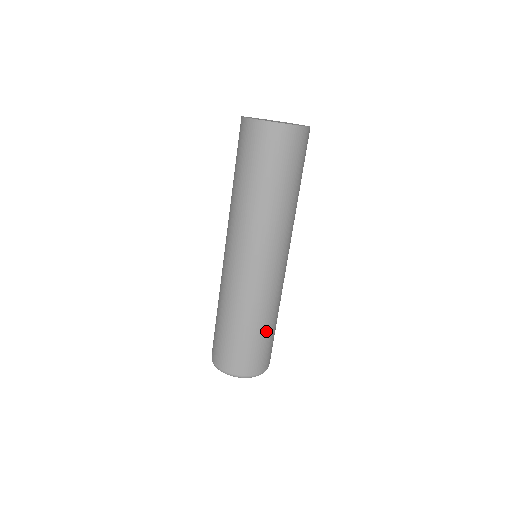
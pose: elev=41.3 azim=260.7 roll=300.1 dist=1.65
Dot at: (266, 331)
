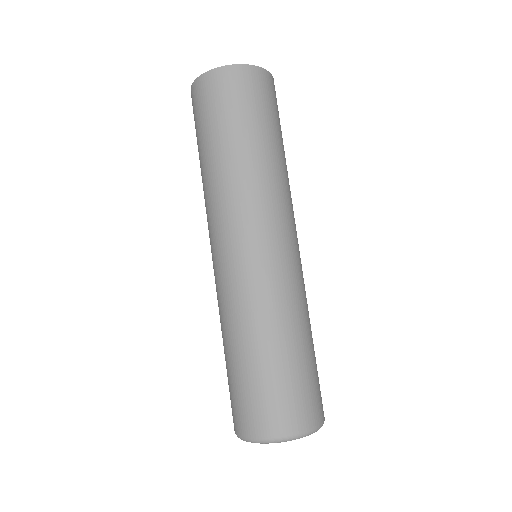
Dot at: (278, 355)
